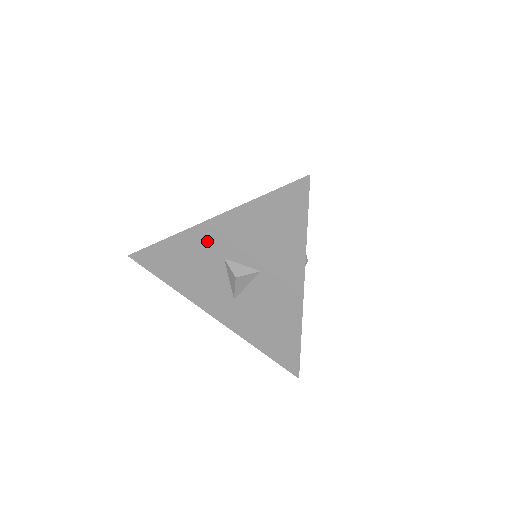
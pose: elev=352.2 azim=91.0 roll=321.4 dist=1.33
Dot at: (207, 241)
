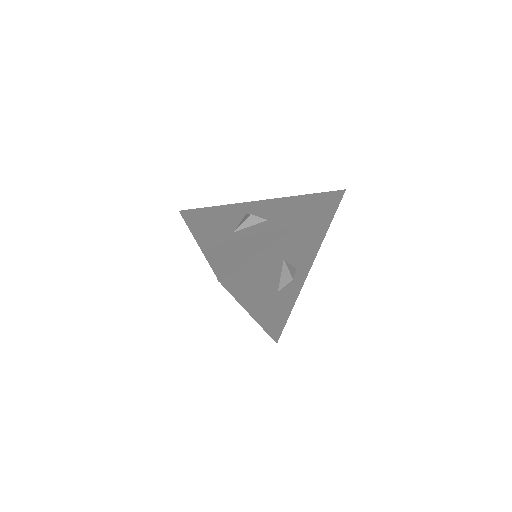
Dot at: occluded
